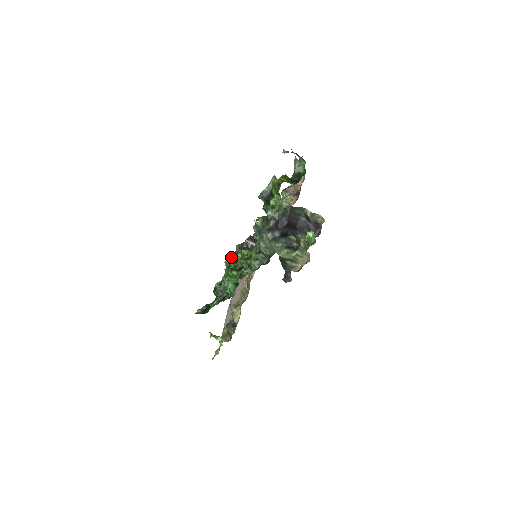
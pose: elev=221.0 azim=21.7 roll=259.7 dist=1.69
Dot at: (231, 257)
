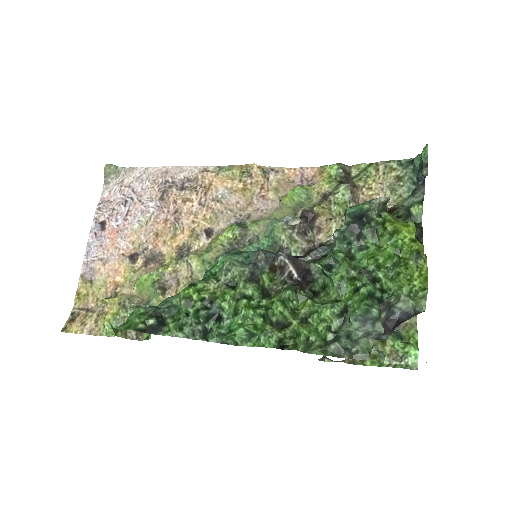
Dot at: (252, 275)
